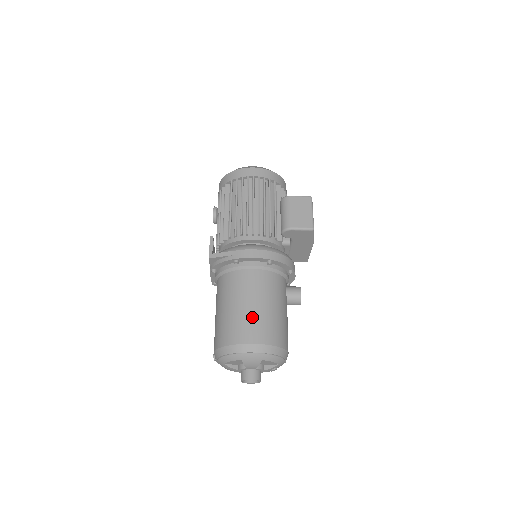
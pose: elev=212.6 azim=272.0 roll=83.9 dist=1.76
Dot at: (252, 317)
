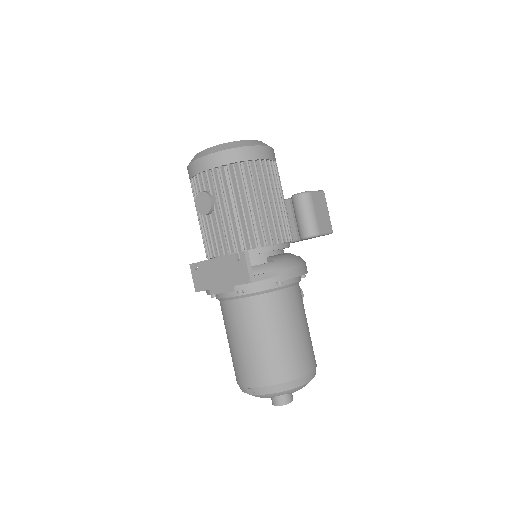
Dot at: (303, 344)
